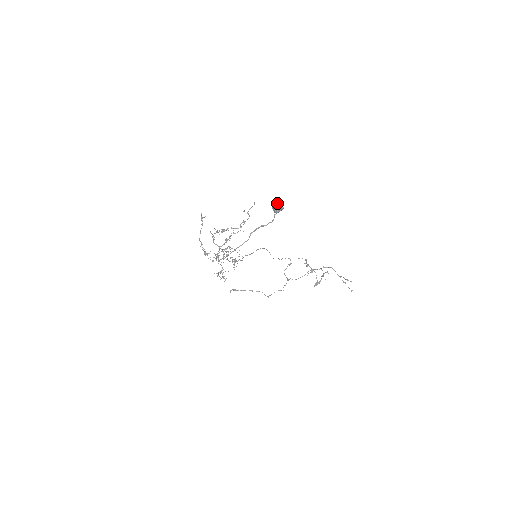
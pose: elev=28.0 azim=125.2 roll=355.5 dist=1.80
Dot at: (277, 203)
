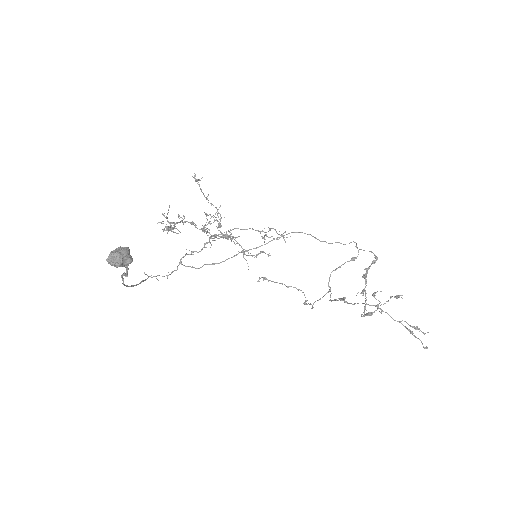
Dot at: (111, 253)
